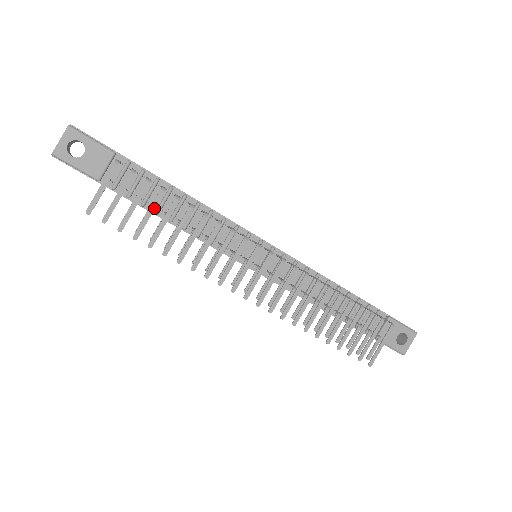
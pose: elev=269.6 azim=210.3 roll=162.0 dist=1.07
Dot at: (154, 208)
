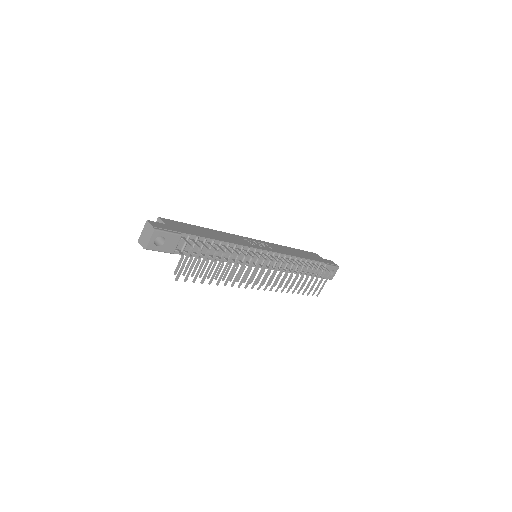
Dot at: occluded
